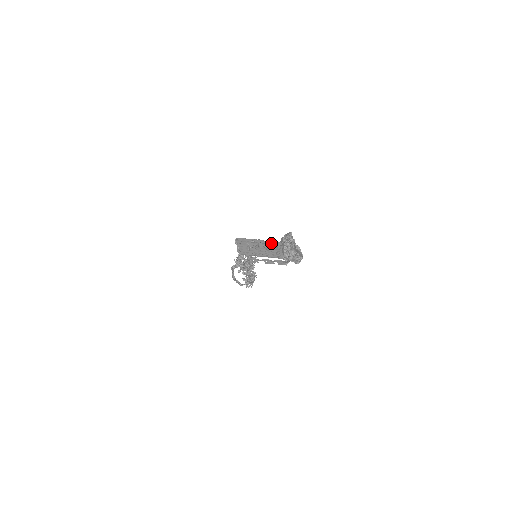
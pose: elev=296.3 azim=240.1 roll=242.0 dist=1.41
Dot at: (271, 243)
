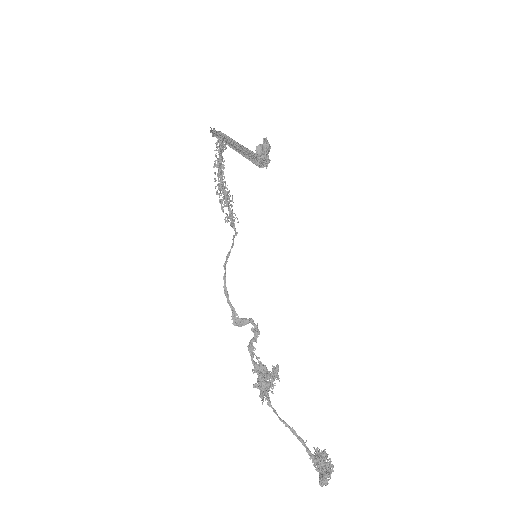
Dot at: occluded
